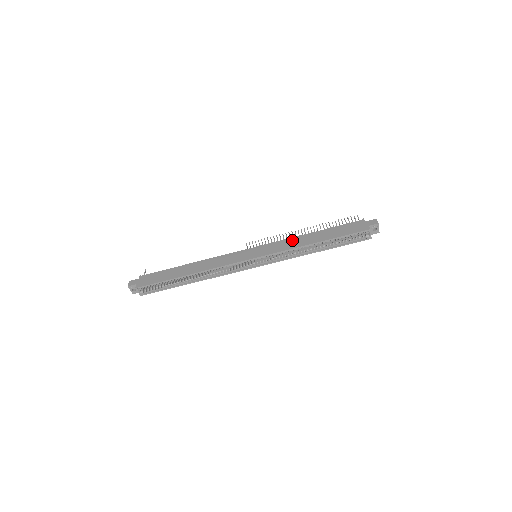
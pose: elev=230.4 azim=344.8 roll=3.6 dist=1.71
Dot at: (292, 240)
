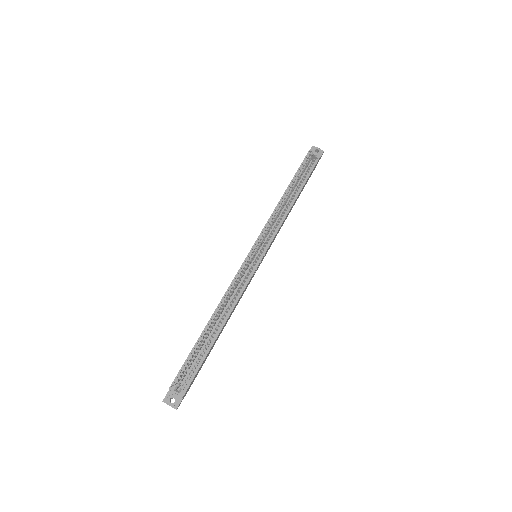
Dot at: occluded
